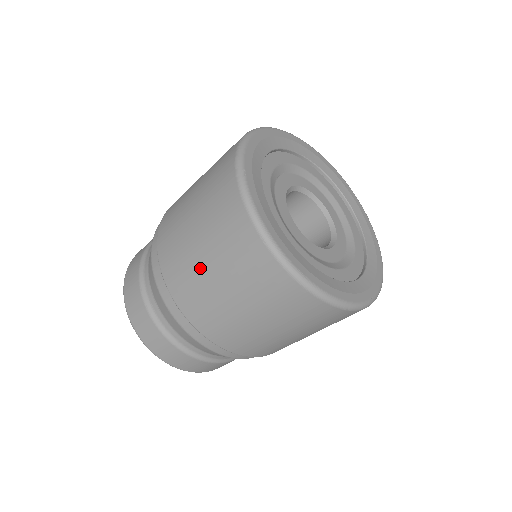
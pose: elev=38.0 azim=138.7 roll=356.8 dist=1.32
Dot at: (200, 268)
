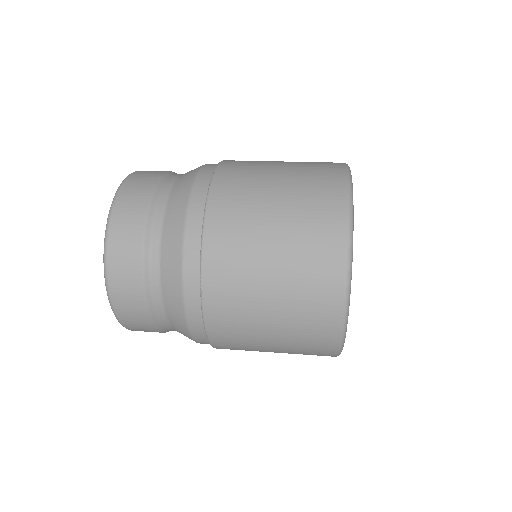
Dot at: (259, 300)
